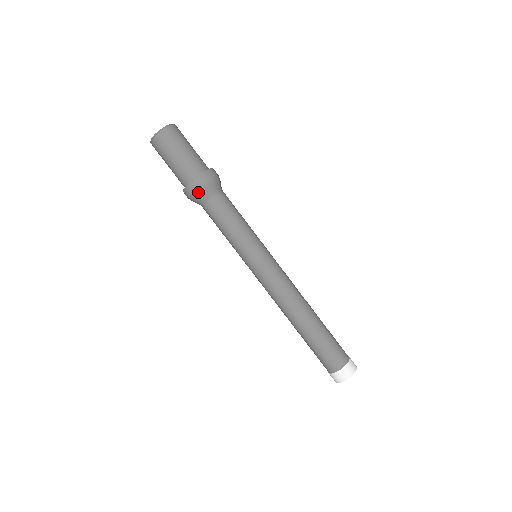
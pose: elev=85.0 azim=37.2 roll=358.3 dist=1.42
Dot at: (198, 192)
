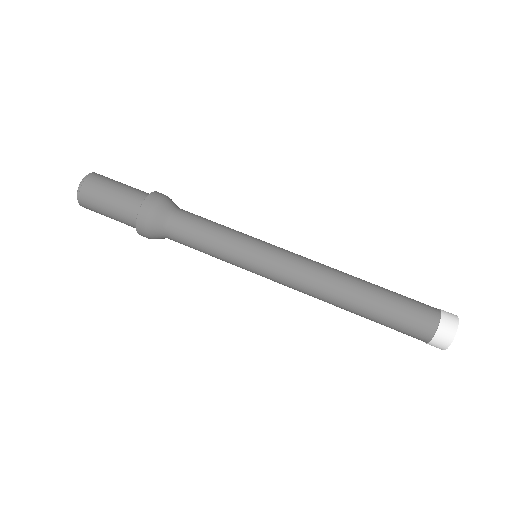
Dot at: (156, 208)
